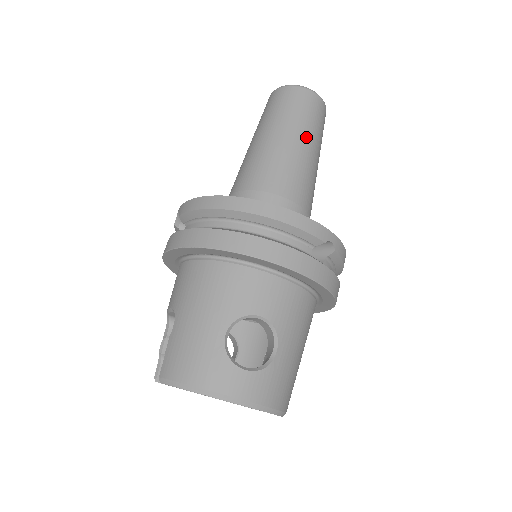
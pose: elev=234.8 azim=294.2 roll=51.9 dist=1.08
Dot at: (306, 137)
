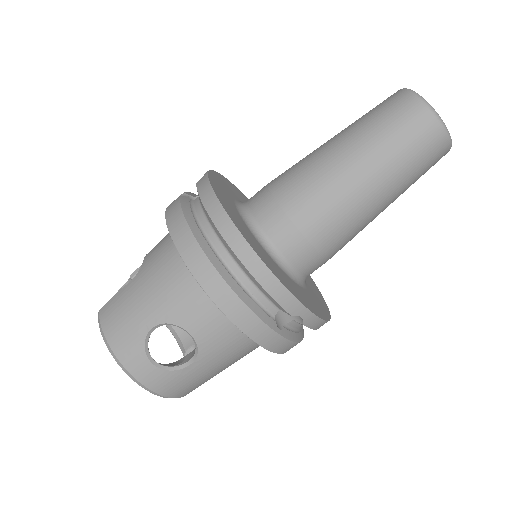
Dot at: (384, 180)
